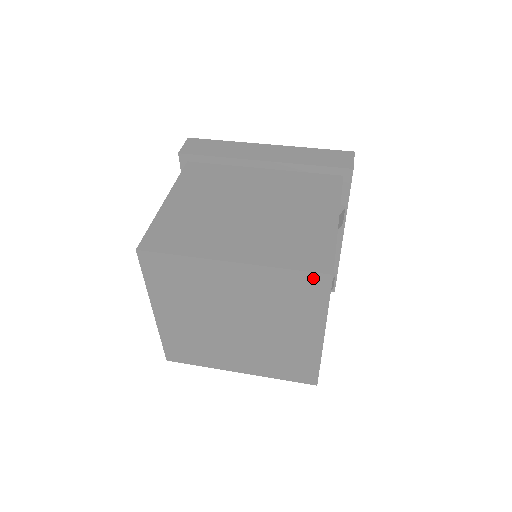
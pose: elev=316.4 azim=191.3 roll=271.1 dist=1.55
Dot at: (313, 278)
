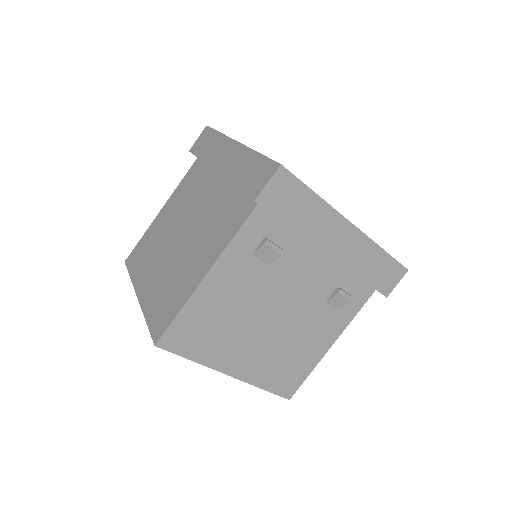
Dot at: occluded
